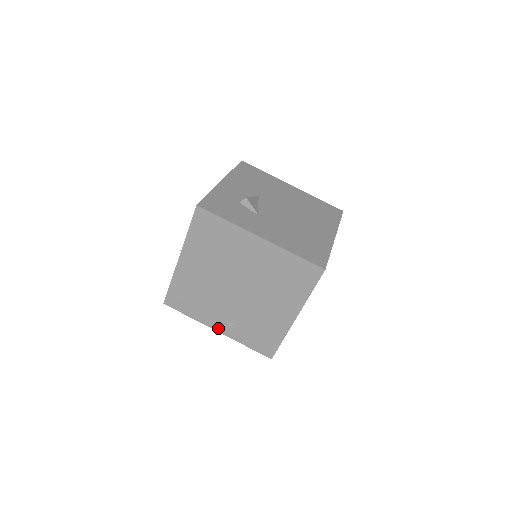
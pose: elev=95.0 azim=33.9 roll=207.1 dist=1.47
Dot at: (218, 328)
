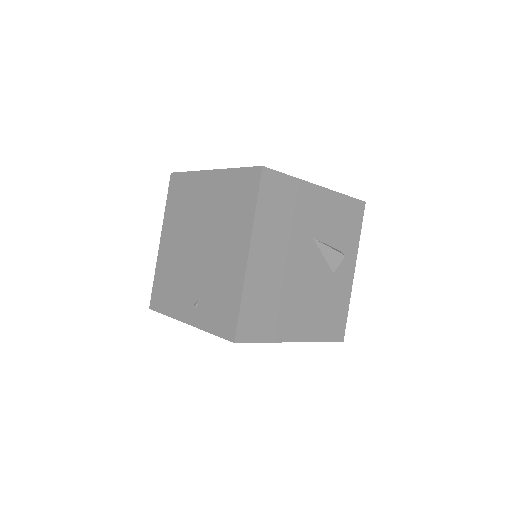
Dot at: (187, 318)
